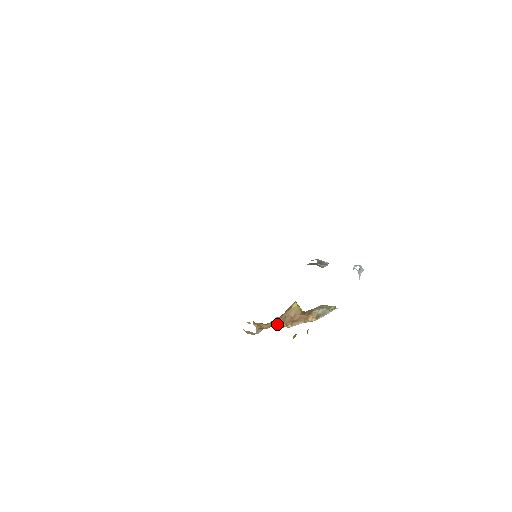
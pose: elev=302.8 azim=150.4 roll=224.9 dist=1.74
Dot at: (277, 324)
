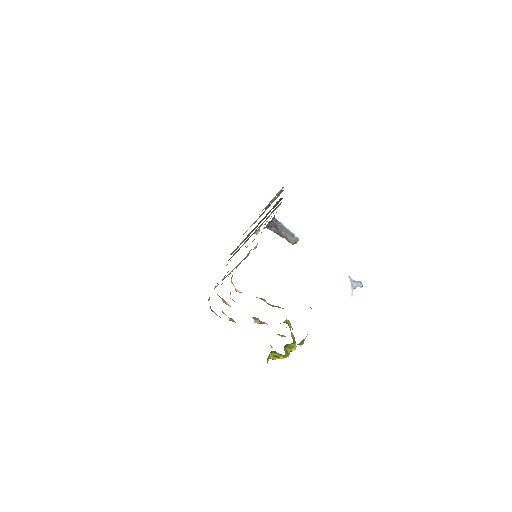
Dot at: occluded
